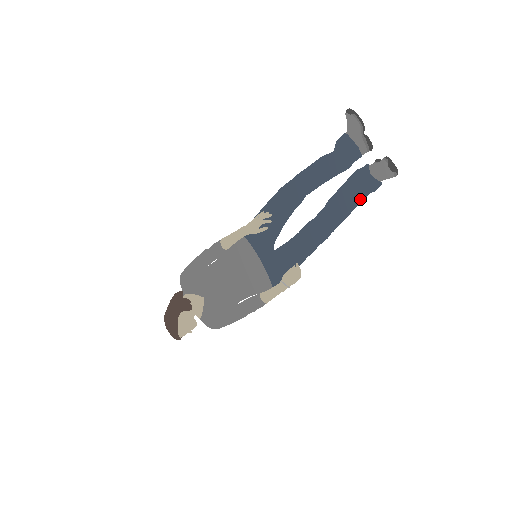
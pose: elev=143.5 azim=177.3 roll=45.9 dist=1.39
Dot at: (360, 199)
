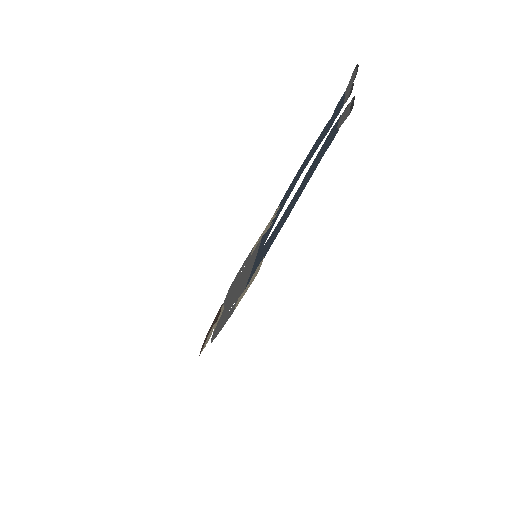
Dot at: (320, 160)
